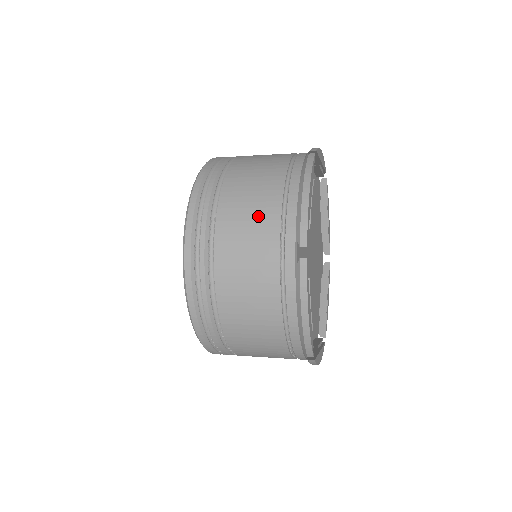
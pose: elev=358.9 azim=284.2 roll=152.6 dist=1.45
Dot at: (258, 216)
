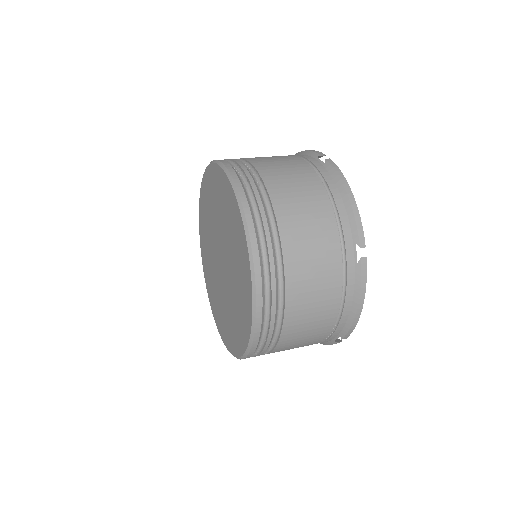
Dot at: (316, 330)
